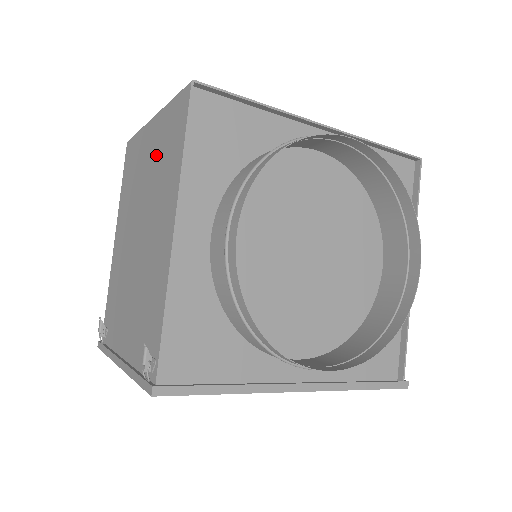
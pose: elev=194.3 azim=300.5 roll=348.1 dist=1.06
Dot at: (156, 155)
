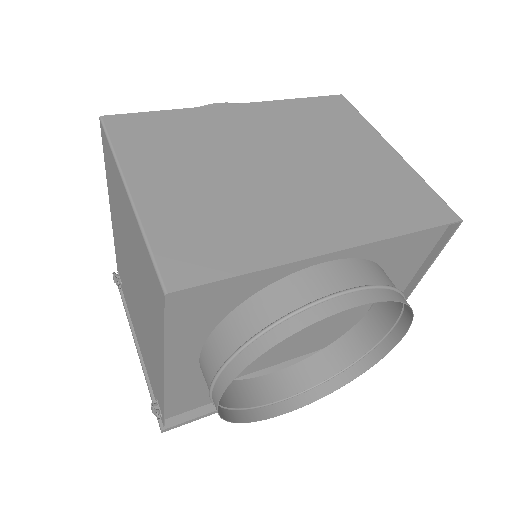
Dot at: (138, 257)
